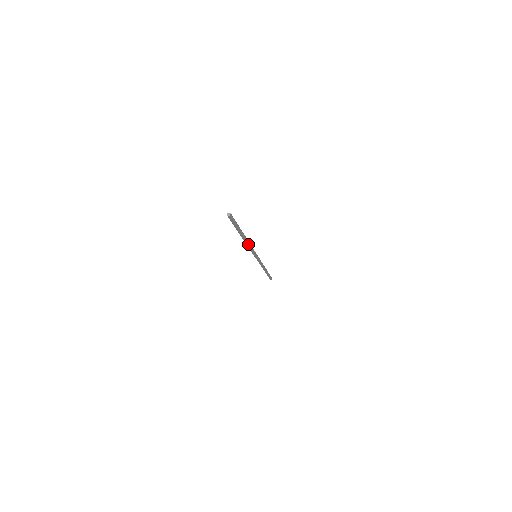
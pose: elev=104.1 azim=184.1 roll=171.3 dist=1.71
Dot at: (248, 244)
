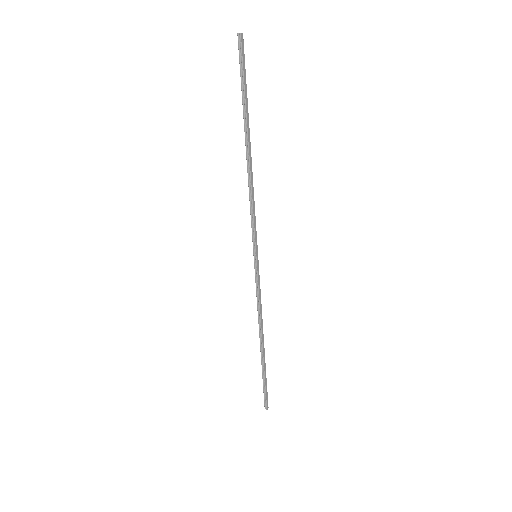
Dot at: (252, 182)
